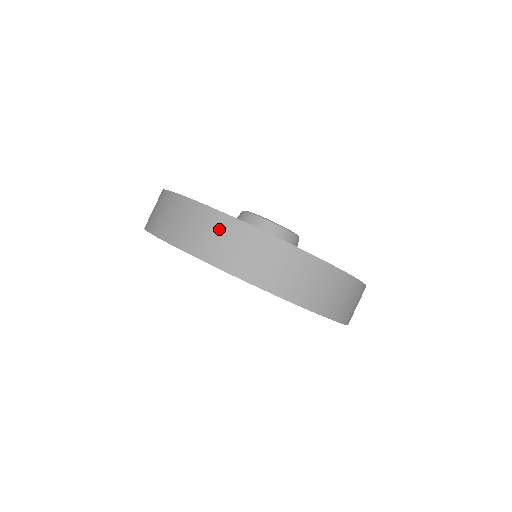
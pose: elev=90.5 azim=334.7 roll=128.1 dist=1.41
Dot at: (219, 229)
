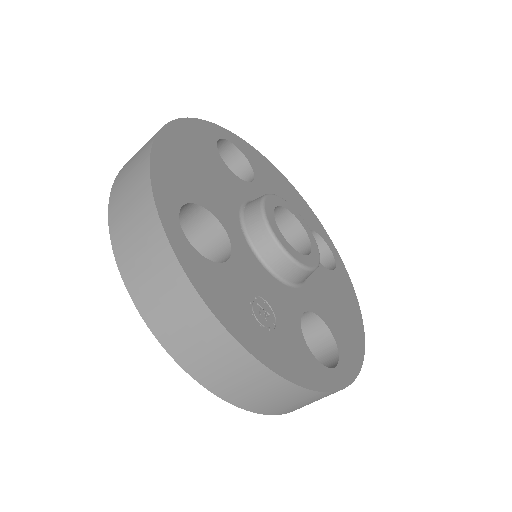
Dot at: (179, 302)
